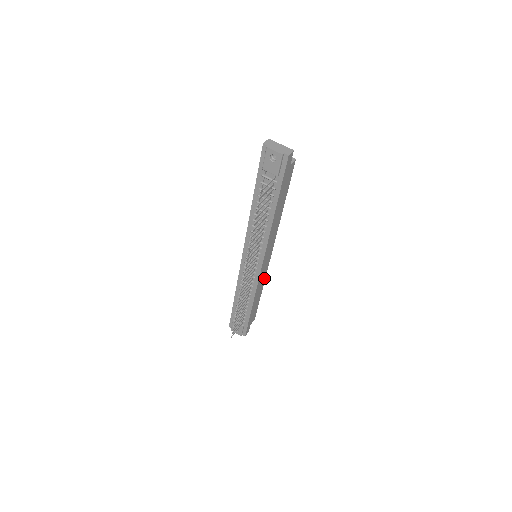
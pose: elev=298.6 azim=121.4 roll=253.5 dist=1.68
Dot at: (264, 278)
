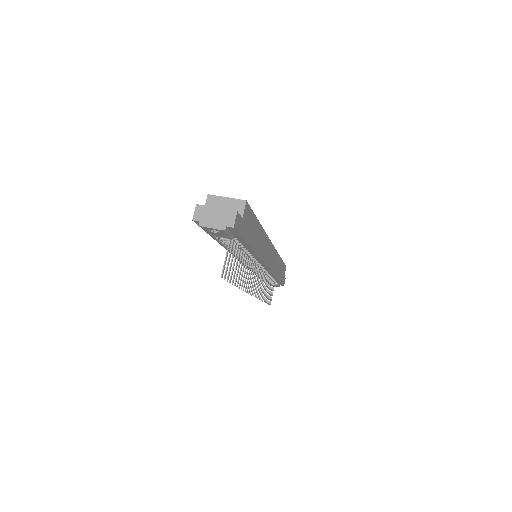
Dot at: (276, 255)
